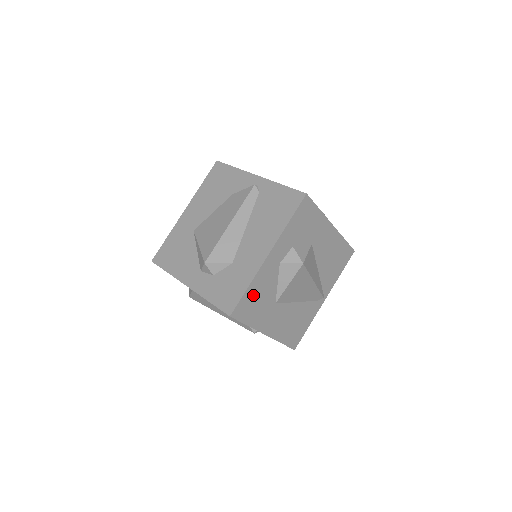
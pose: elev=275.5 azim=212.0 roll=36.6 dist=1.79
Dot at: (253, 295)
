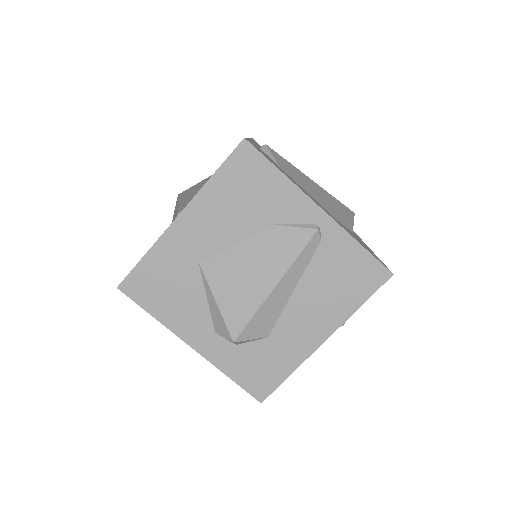
Dot at: occluded
